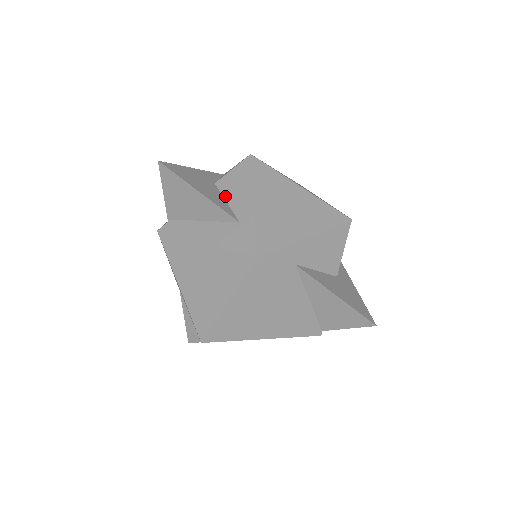
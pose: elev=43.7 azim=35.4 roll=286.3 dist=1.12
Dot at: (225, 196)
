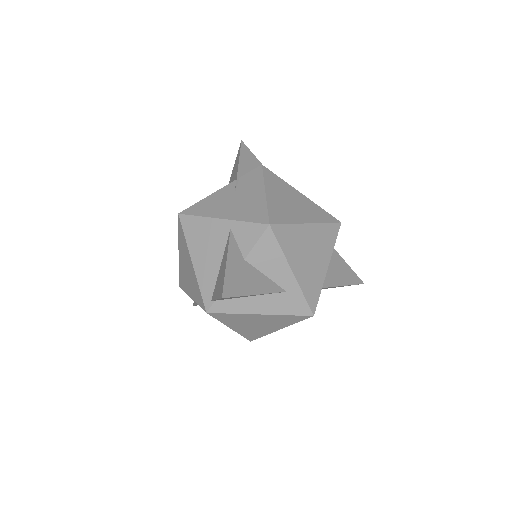
Dot at: (262, 271)
